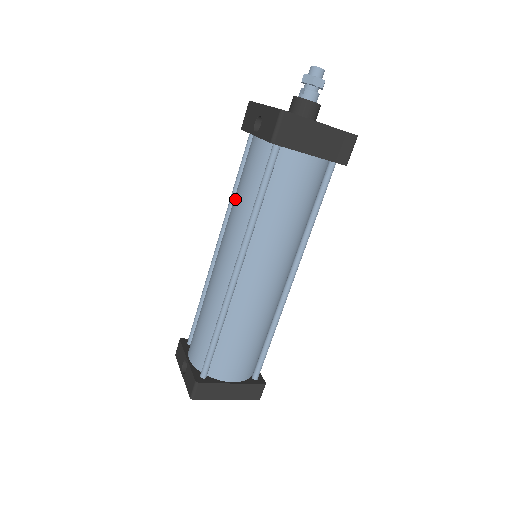
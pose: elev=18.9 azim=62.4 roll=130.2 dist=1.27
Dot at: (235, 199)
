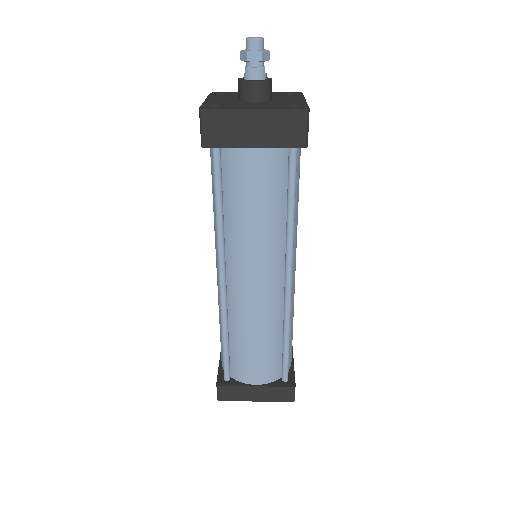
Dot at: occluded
